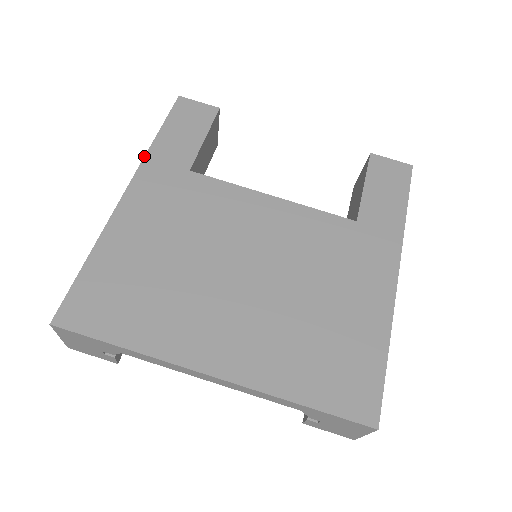
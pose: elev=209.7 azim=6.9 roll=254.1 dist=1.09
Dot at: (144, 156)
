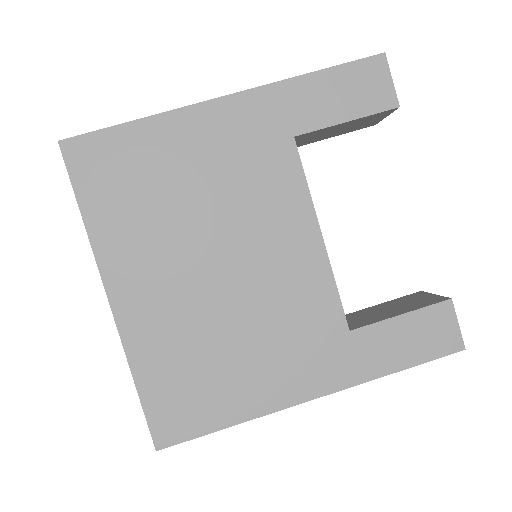
Dot at: occluded
